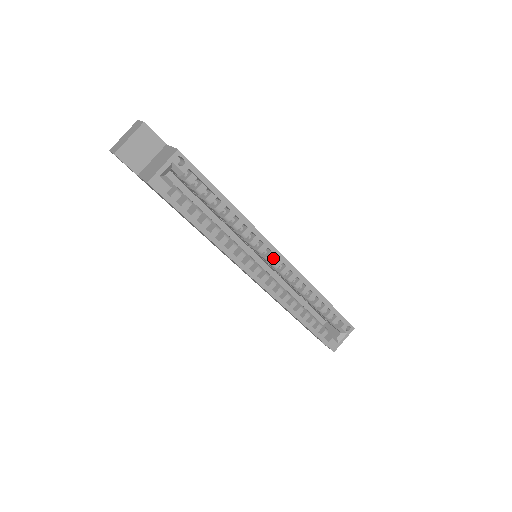
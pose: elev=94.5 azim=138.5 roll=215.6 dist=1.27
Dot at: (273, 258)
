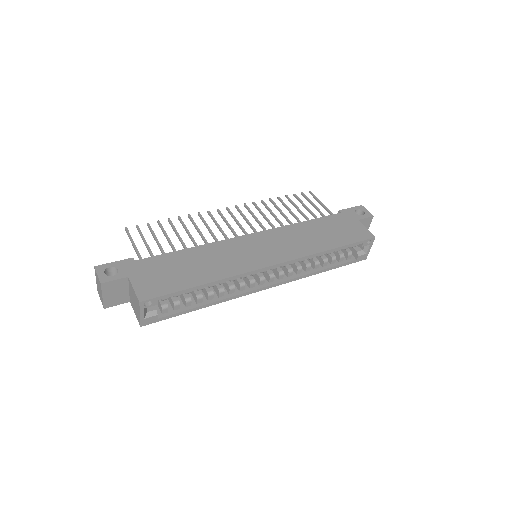
Dot at: occluded
